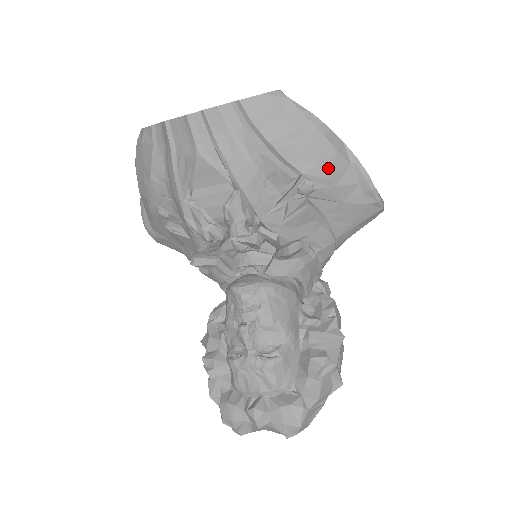
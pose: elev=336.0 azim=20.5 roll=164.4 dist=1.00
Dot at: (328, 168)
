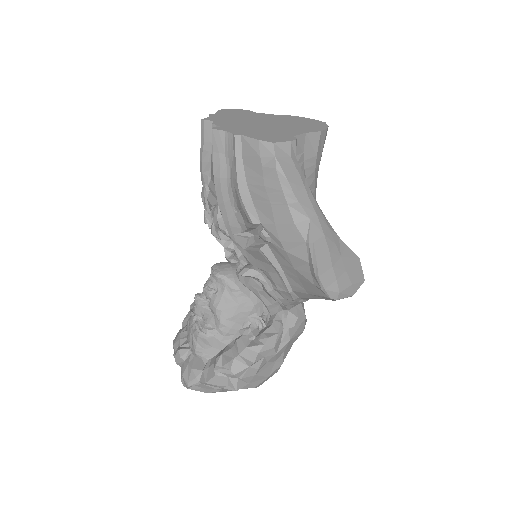
Dot at: (282, 233)
